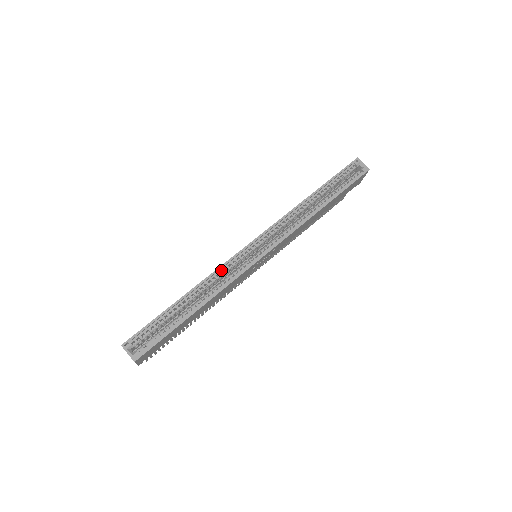
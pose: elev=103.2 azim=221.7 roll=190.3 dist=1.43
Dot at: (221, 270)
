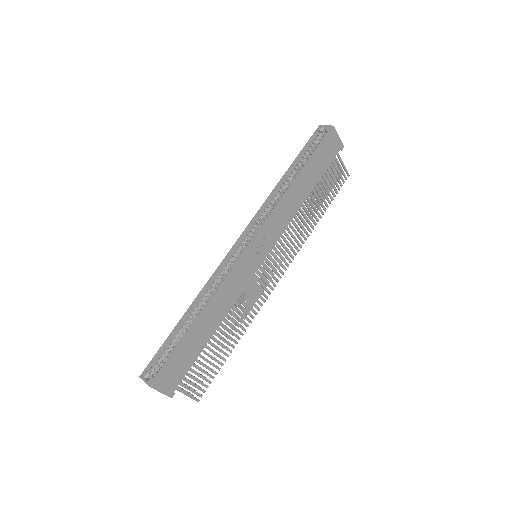
Dot at: (215, 278)
